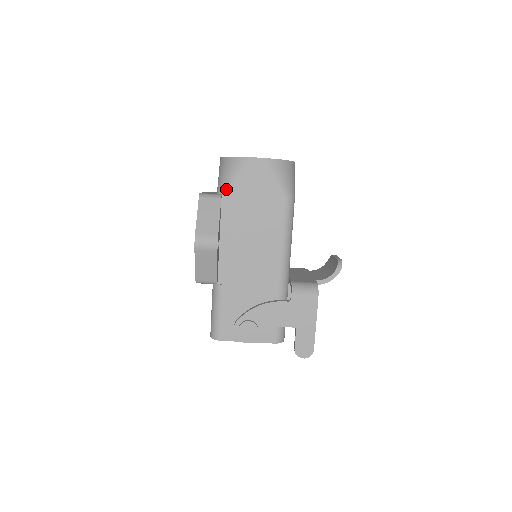
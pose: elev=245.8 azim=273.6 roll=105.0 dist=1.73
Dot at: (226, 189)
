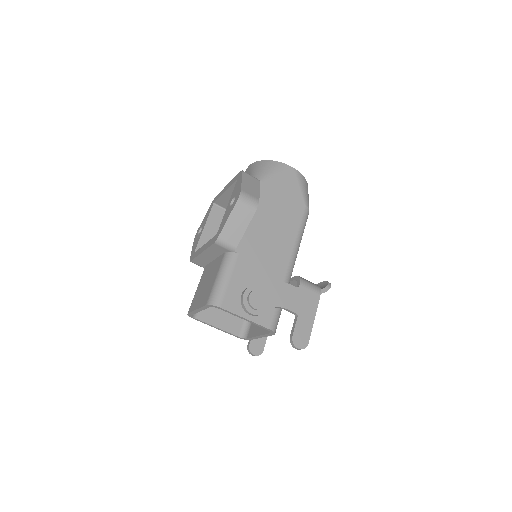
Dot at: (263, 178)
